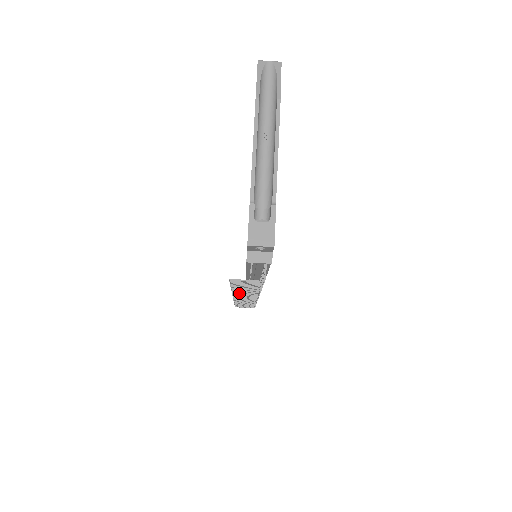
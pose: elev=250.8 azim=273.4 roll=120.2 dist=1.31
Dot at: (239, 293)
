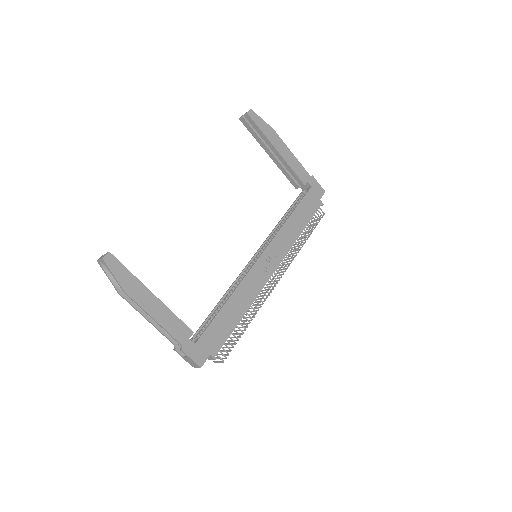
Dot at: occluded
